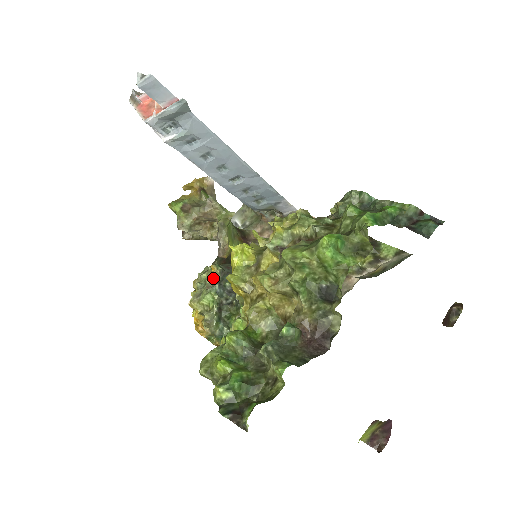
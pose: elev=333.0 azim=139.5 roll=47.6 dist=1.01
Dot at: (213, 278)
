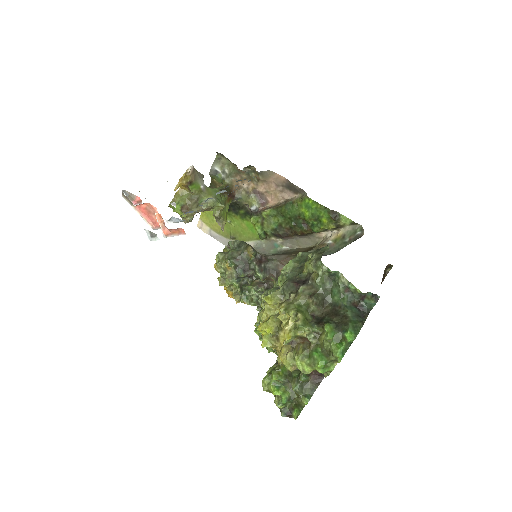
Dot at: (230, 271)
